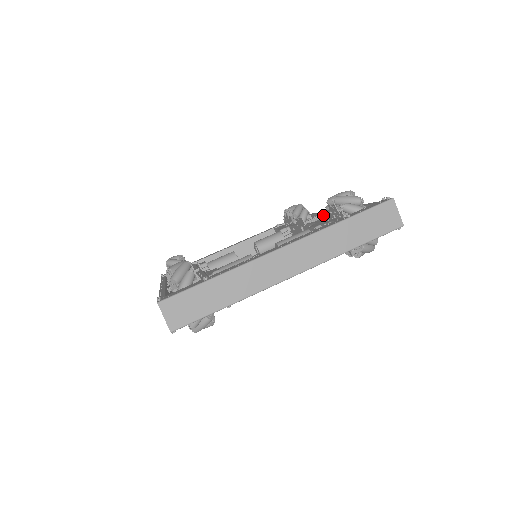
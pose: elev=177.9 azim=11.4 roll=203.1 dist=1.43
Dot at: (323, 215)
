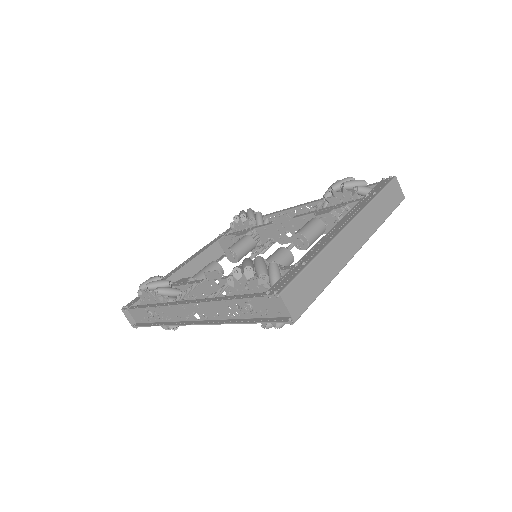
Dot at: (283, 213)
